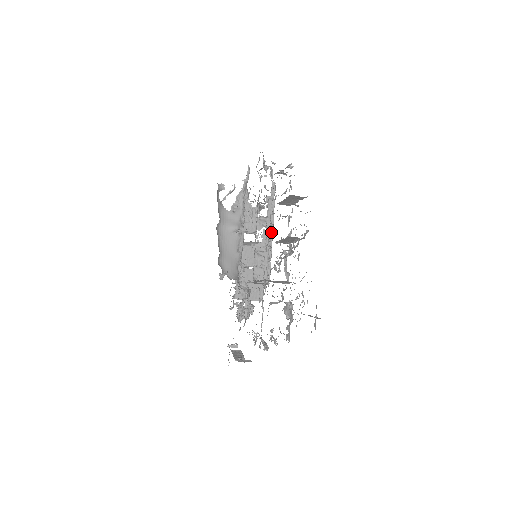
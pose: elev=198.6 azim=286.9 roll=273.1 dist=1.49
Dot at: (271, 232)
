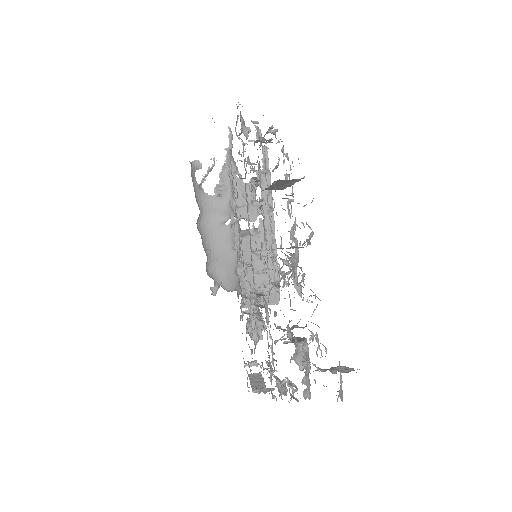
Dot at: (271, 220)
